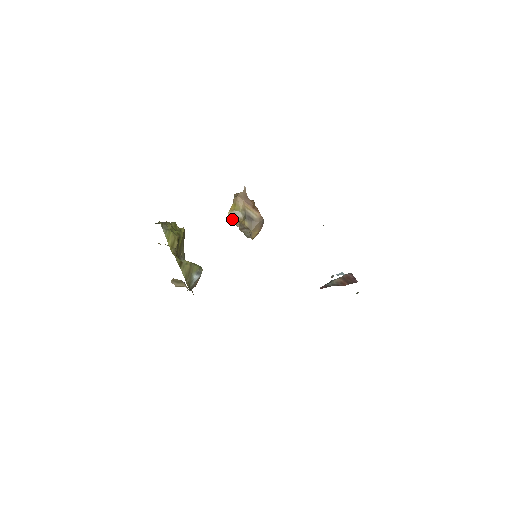
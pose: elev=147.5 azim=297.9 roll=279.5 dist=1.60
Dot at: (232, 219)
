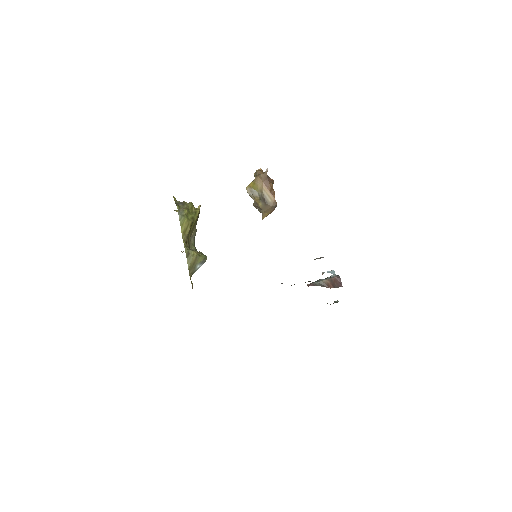
Dot at: (249, 193)
